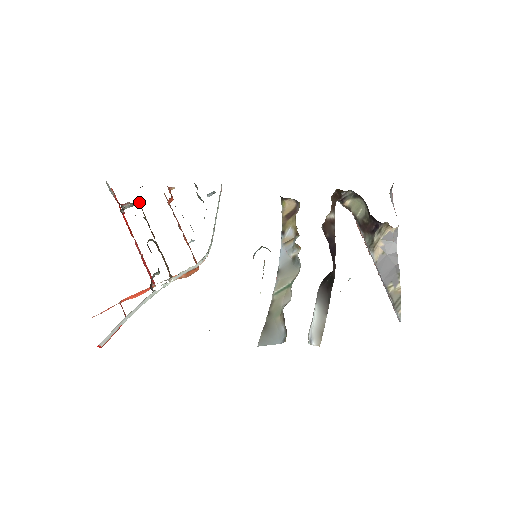
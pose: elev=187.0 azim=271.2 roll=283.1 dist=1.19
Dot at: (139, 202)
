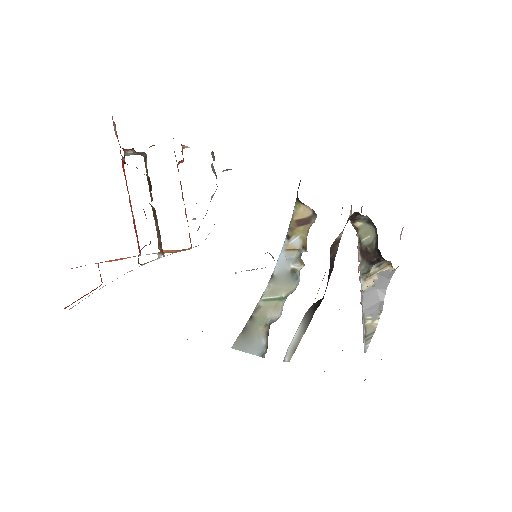
Dot at: (145, 153)
